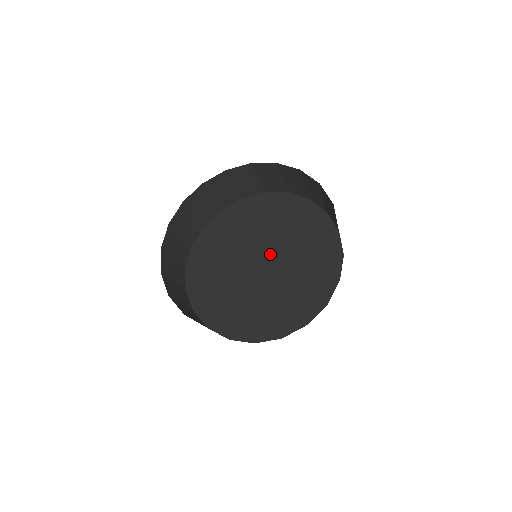
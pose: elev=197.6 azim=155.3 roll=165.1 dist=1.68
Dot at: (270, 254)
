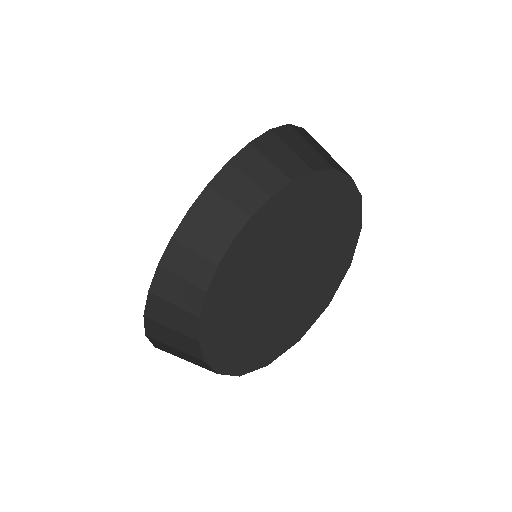
Dot at: (273, 251)
